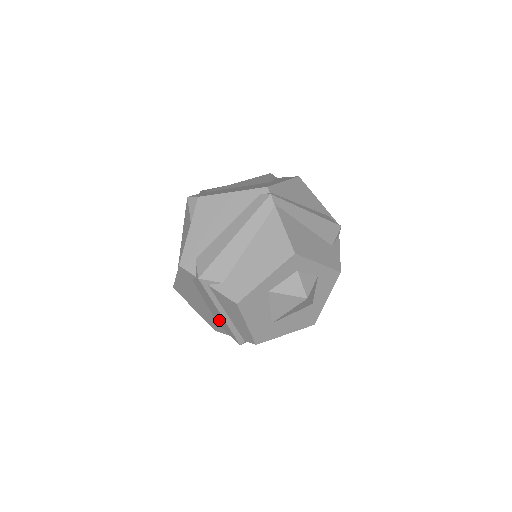
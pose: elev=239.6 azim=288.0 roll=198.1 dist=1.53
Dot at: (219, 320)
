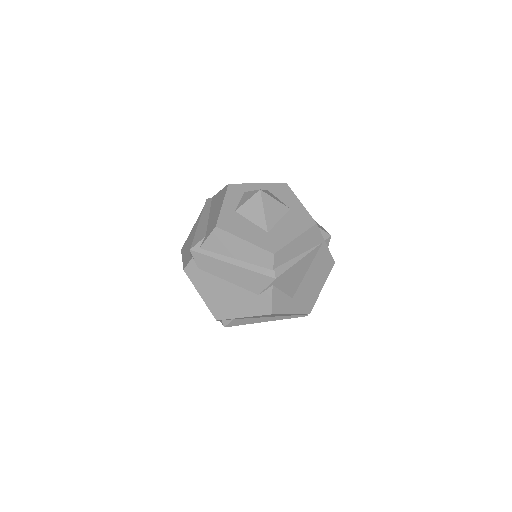
Dot at: (246, 282)
